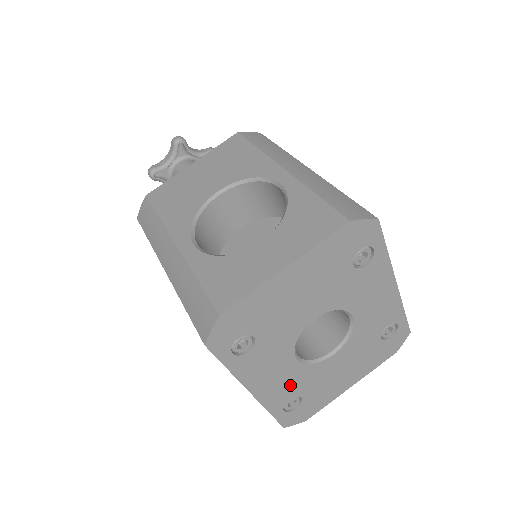
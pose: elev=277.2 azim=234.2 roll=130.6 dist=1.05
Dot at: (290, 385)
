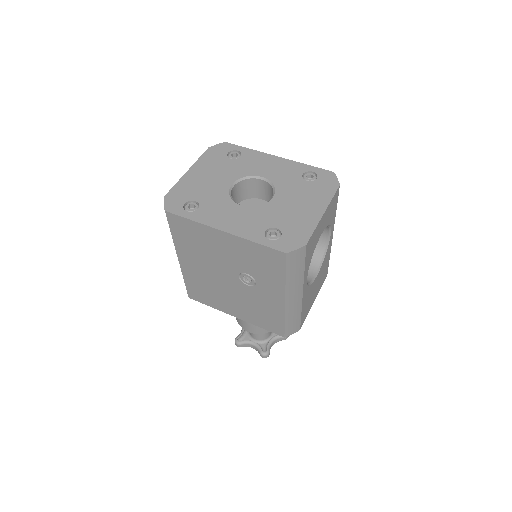
Dot at: (255, 222)
